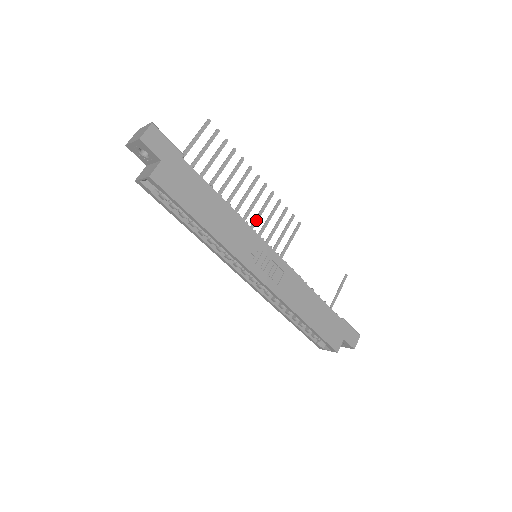
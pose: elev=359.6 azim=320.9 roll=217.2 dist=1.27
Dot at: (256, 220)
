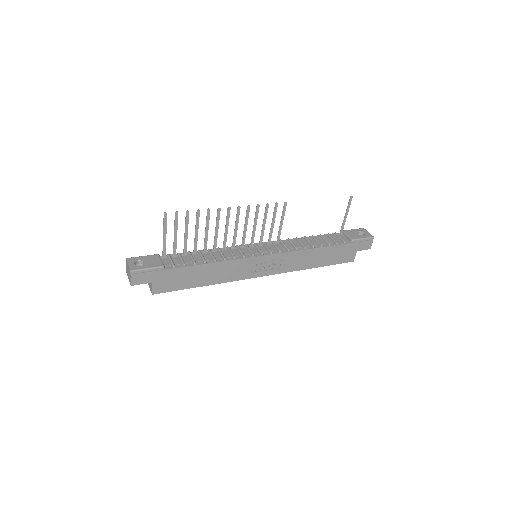
Dot at: (244, 233)
